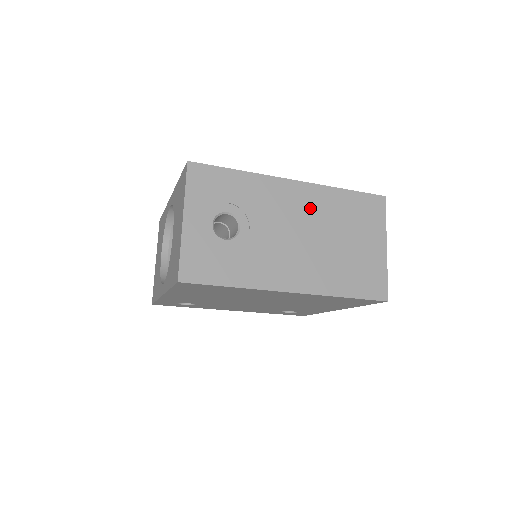
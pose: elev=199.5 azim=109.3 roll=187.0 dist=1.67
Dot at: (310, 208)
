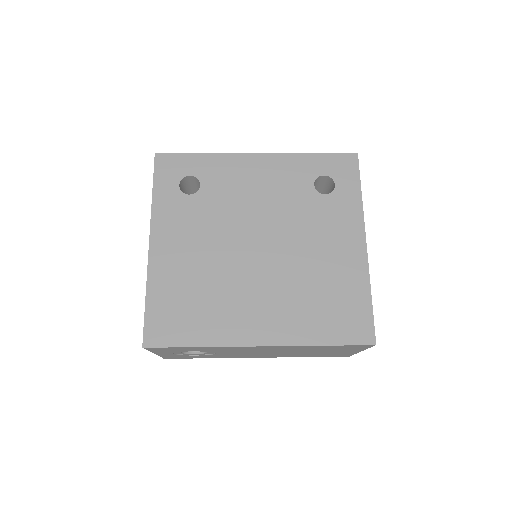
Dot at: (278, 349)
